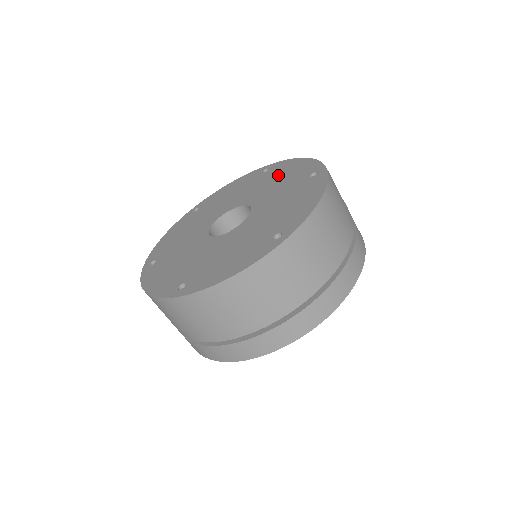
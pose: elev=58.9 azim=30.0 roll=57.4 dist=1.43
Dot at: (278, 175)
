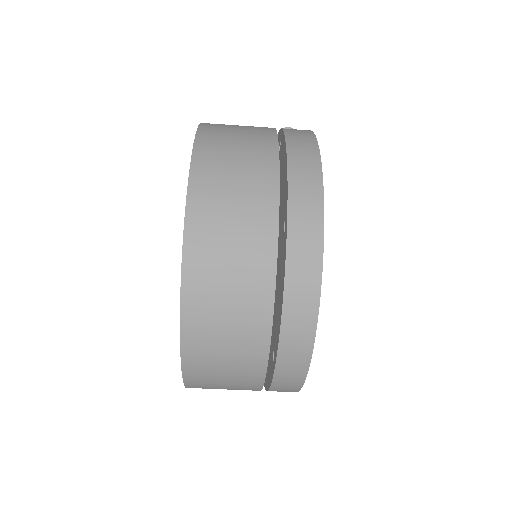
Dot at: occluded
